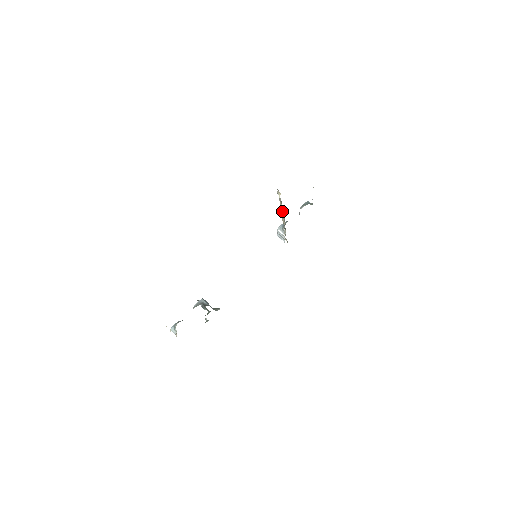
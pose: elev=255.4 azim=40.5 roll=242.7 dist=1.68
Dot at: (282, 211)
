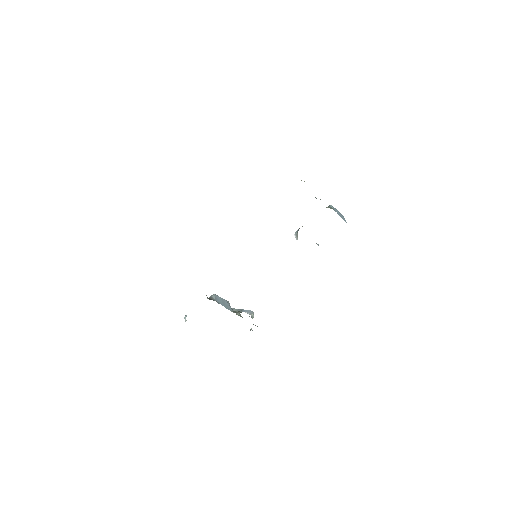
Dot at: occluded
